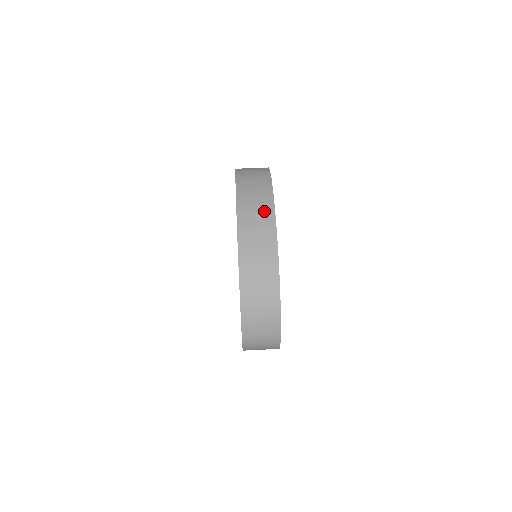
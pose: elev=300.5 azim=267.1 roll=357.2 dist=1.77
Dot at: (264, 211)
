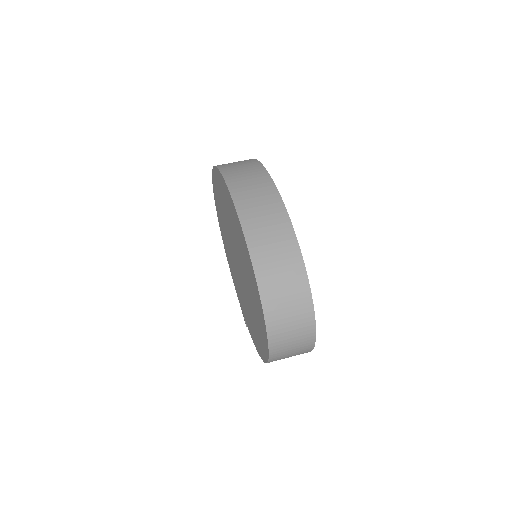
Dot at: (258, 179)
